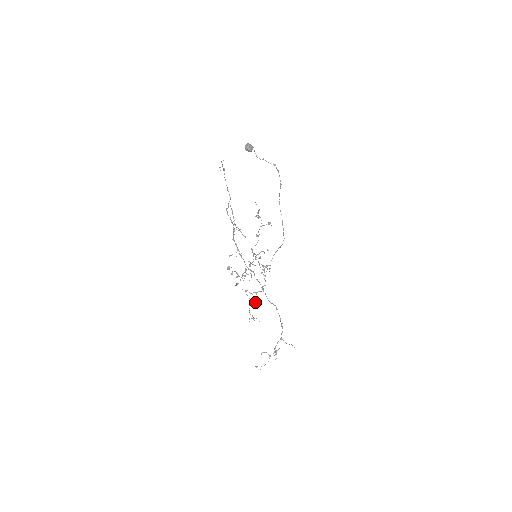
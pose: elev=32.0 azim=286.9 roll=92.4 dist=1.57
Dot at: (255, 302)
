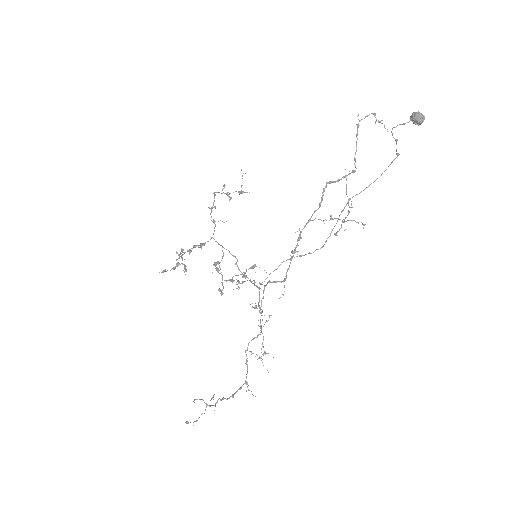
Dot at: occluded
